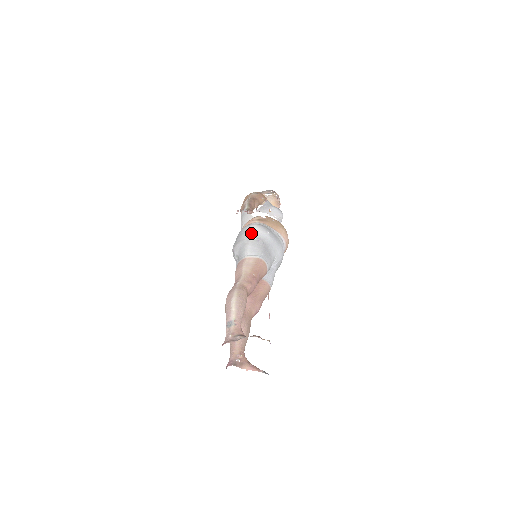
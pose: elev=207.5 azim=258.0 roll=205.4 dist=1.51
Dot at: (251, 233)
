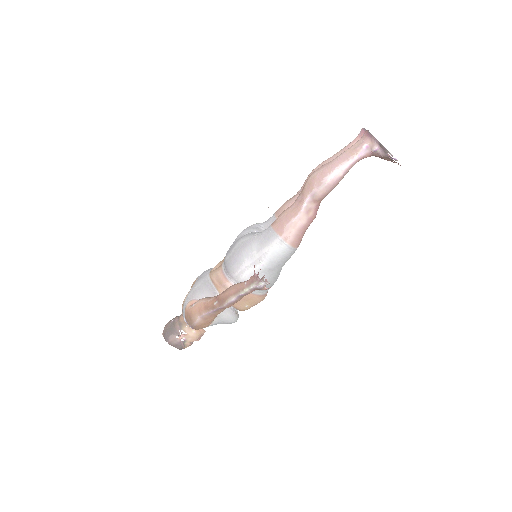
Dot at: occluded
